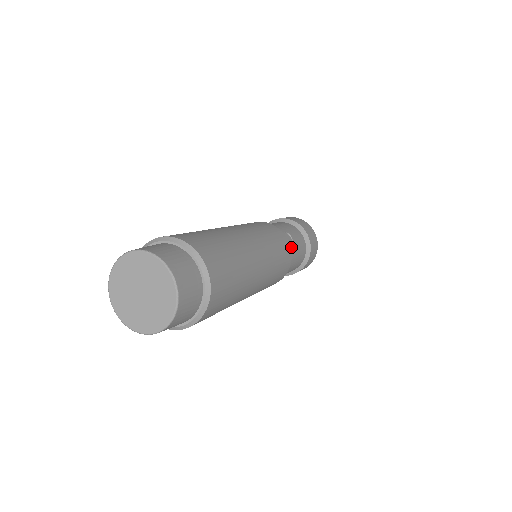
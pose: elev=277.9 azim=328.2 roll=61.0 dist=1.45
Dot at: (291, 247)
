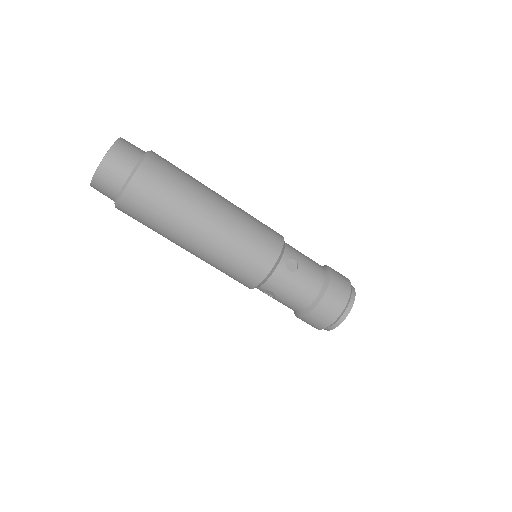
Dot at: (284, 271)
